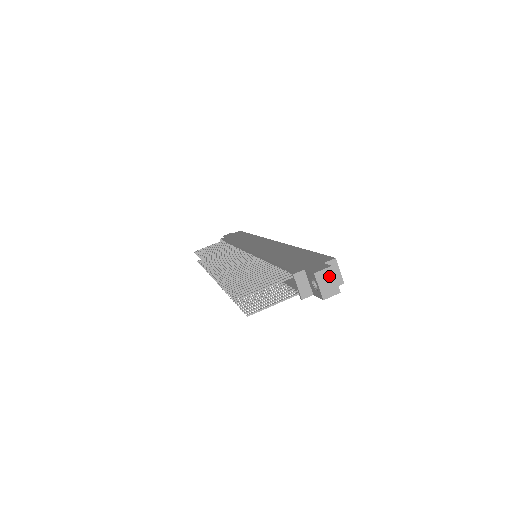
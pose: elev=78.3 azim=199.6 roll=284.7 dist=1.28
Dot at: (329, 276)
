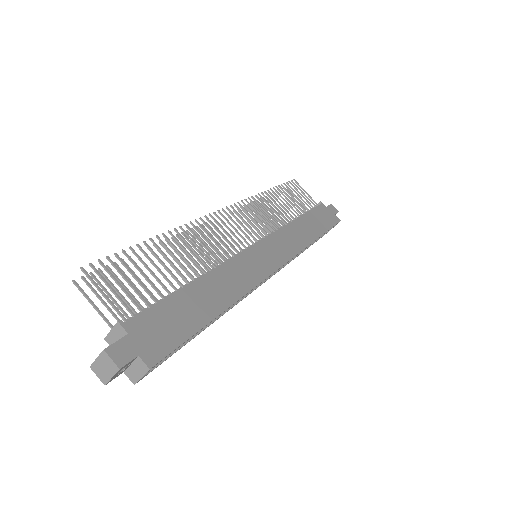
Dot at: (110, 368)
